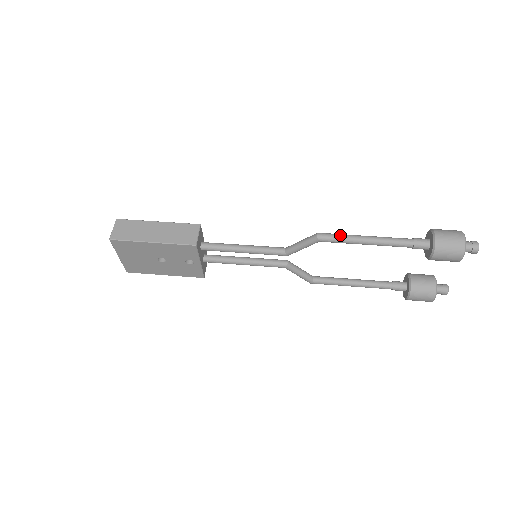
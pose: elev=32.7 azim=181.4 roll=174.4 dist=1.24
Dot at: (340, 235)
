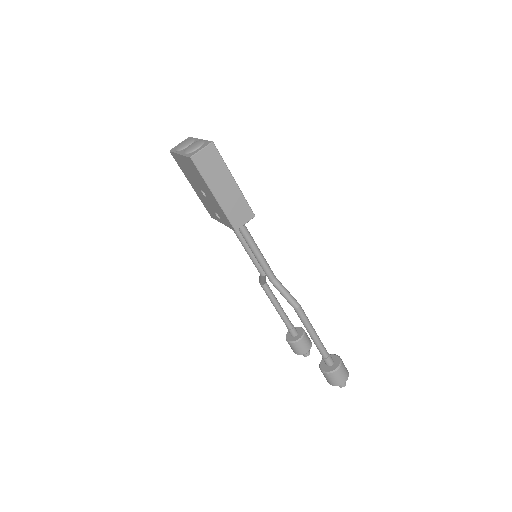
Dot at: (307, 319)
